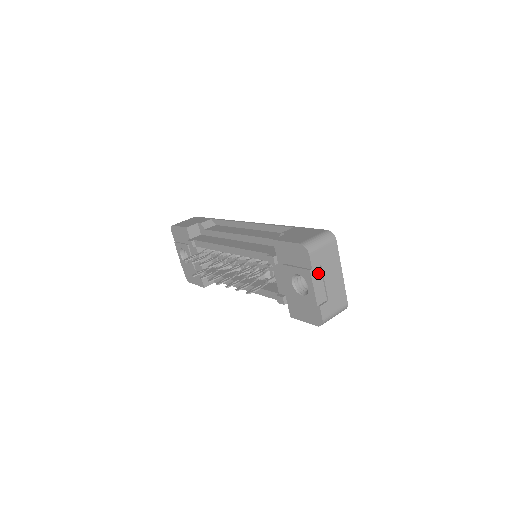
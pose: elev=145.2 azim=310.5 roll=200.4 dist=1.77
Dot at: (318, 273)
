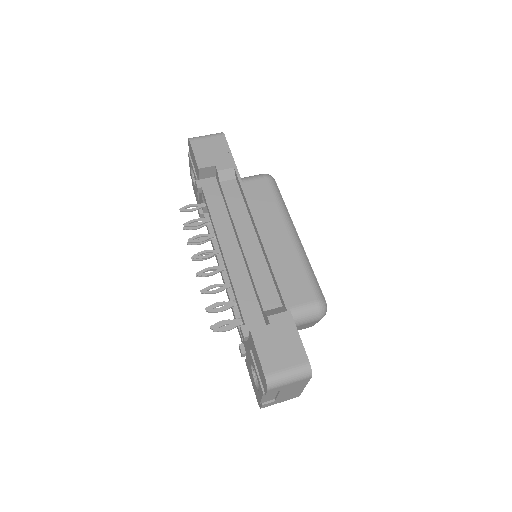
Dot at: occluded
